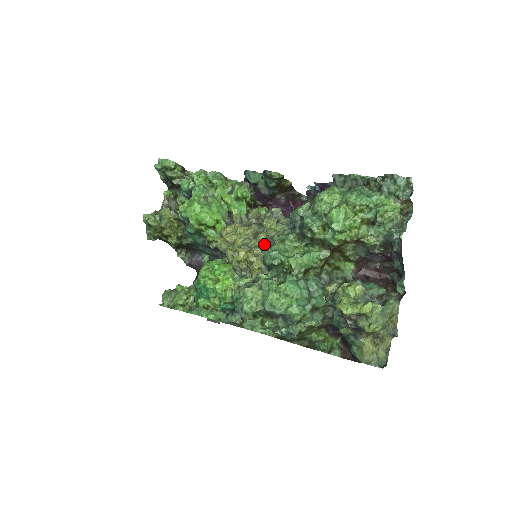
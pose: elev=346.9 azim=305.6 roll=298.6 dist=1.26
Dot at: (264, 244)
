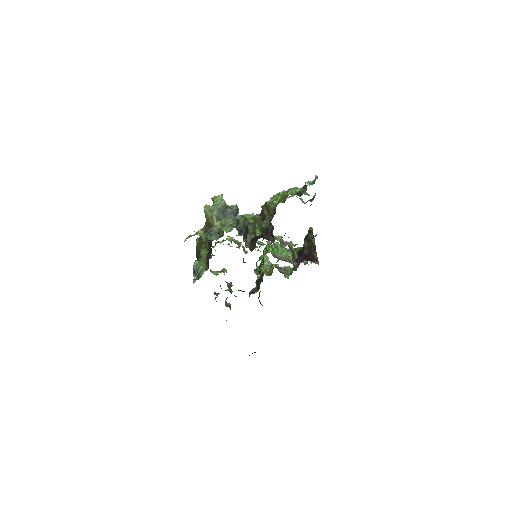
Dot at: occluded
